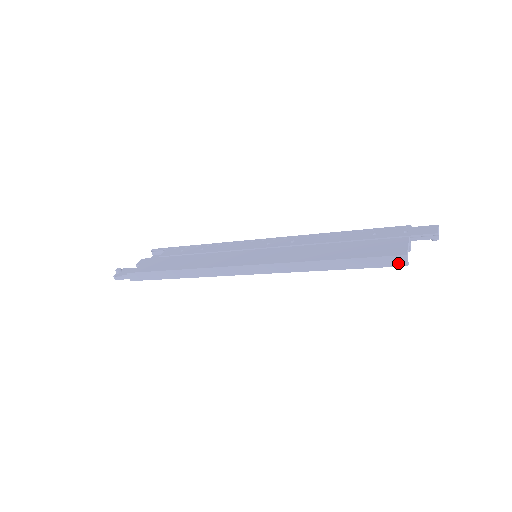
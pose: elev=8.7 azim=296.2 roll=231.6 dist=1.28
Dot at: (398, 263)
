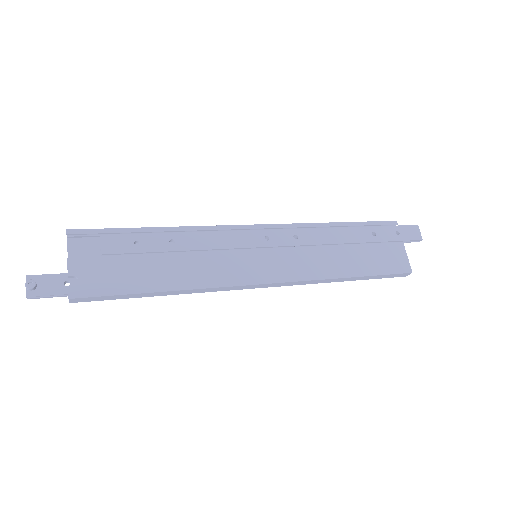
Dot at: (401, 276)
